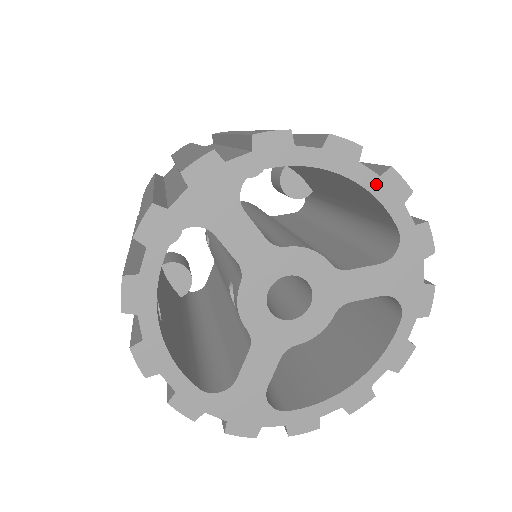
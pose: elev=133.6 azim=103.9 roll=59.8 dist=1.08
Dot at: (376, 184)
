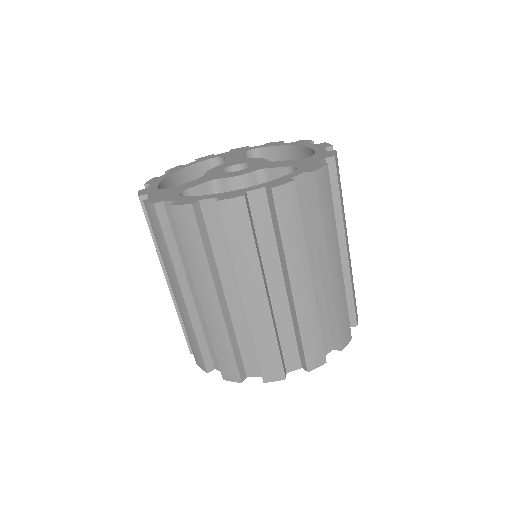
Dot at: (313, 146)
